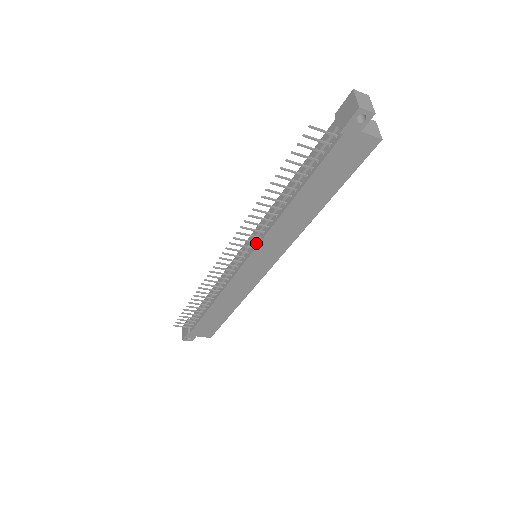
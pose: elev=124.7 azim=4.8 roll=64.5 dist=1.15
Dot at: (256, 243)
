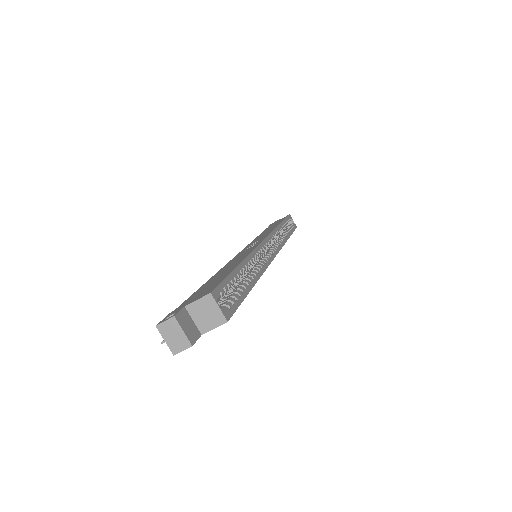
Dot at: occluded
